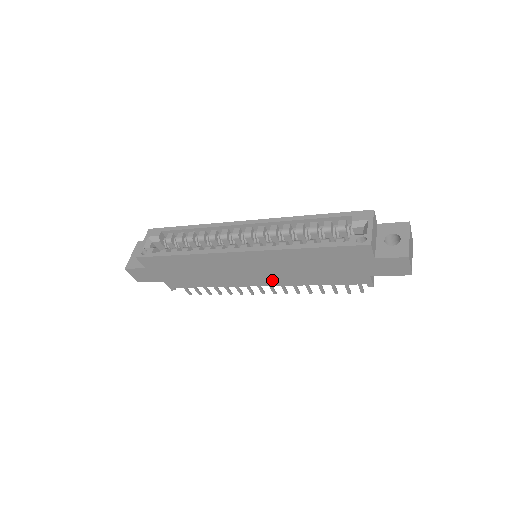
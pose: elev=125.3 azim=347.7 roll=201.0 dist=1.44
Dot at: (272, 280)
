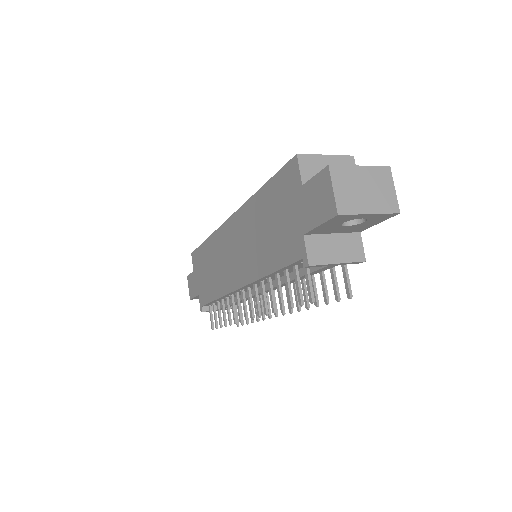
Dot at: (244, 272)
